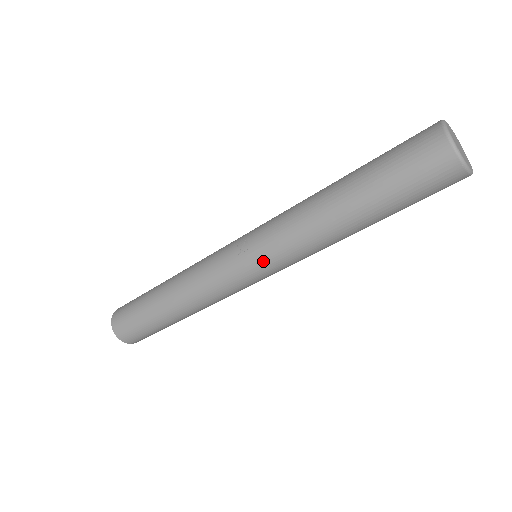
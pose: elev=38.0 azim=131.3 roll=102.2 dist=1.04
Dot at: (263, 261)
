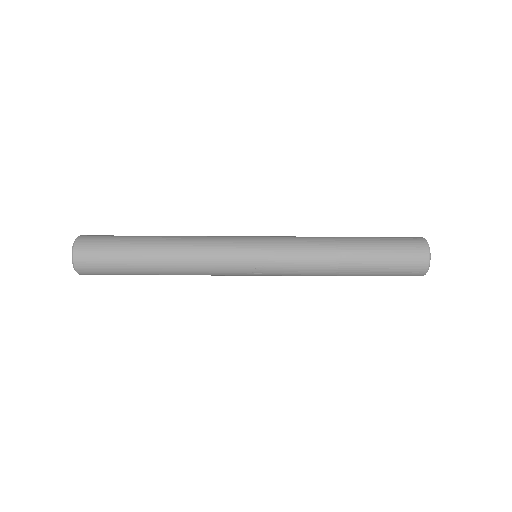
Dot at: (271, 275)
